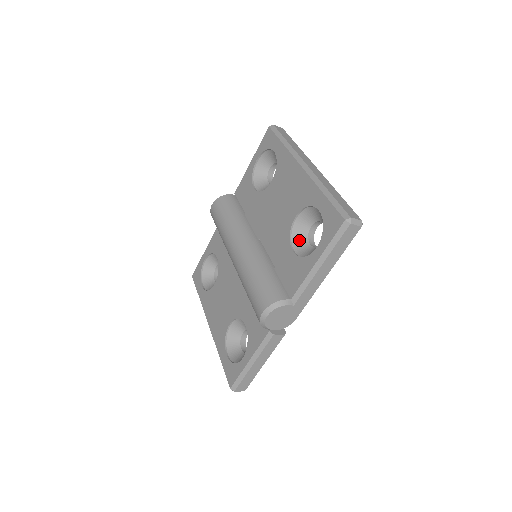
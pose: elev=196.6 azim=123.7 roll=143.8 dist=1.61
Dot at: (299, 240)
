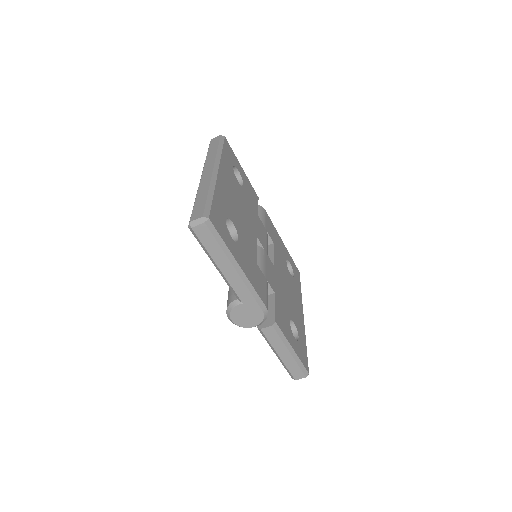
Dot at: occluded
